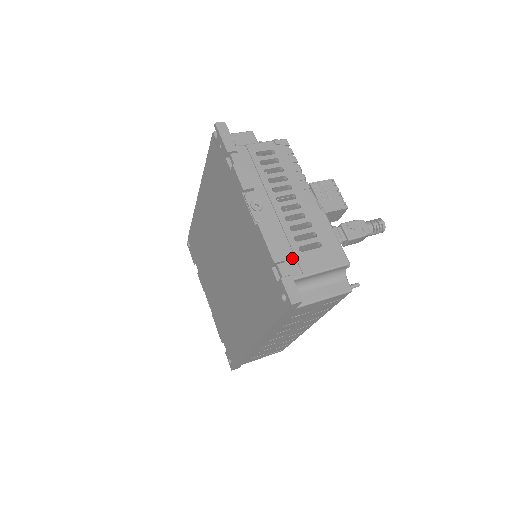
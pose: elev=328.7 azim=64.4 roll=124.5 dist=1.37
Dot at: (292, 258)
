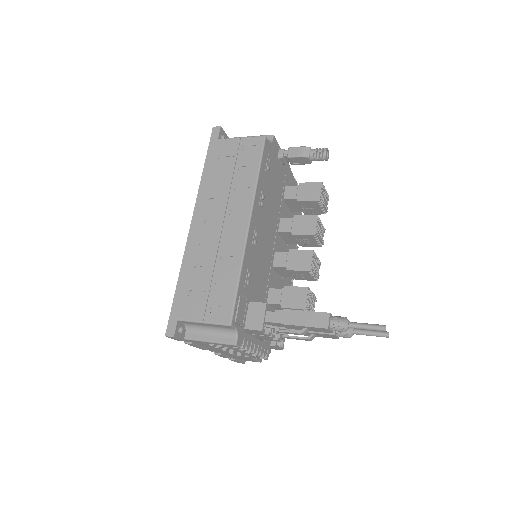
Dot at: occluded
